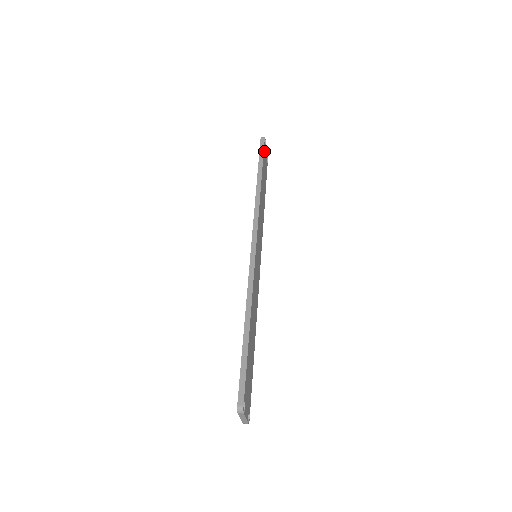
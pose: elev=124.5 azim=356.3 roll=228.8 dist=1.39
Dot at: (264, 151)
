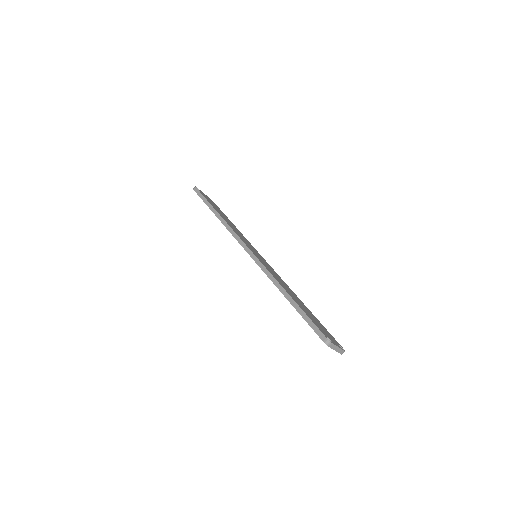
Dot at: (203, 195)
